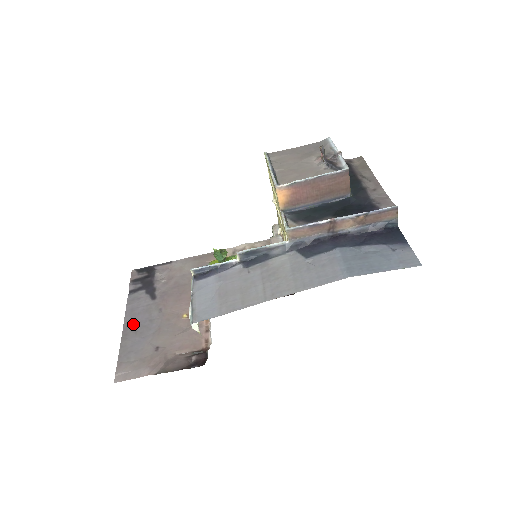
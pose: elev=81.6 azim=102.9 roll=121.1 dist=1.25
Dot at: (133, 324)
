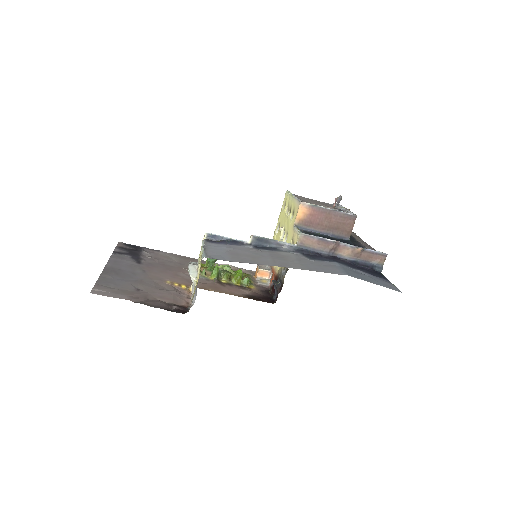
Dot at: (115, 269)
